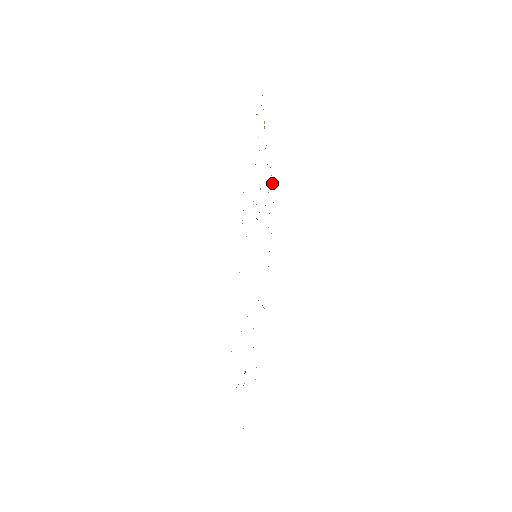
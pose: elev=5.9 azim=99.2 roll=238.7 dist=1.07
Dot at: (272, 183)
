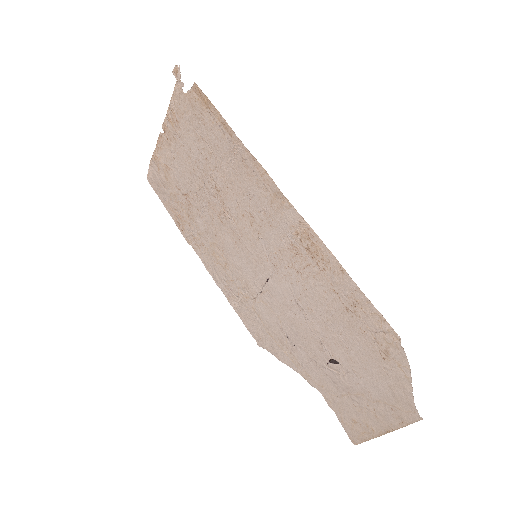
Dot at: (150, 170)
